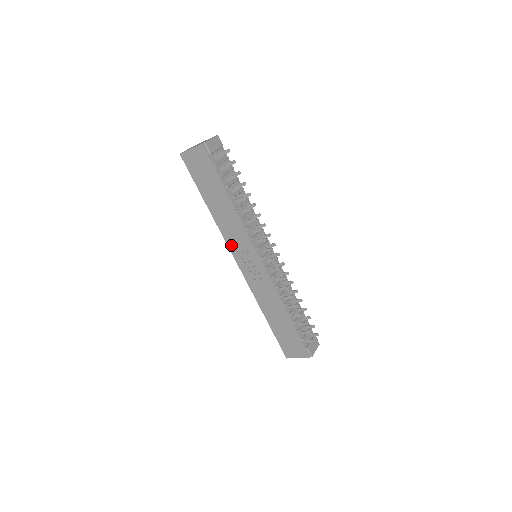
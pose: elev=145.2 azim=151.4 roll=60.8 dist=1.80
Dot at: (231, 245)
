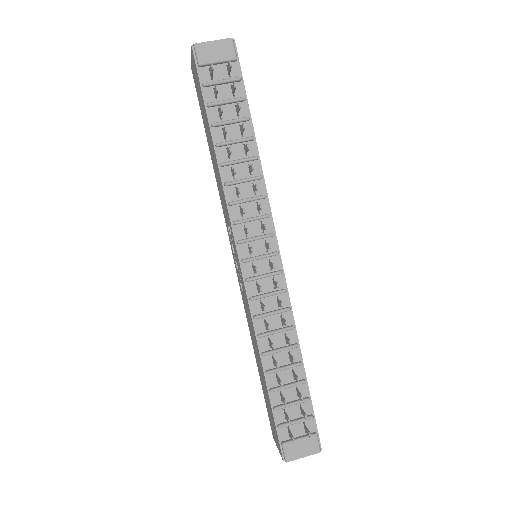
Dot at: (227, 225)
